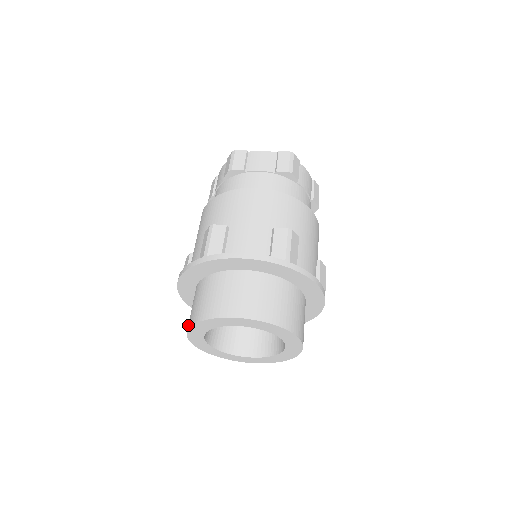
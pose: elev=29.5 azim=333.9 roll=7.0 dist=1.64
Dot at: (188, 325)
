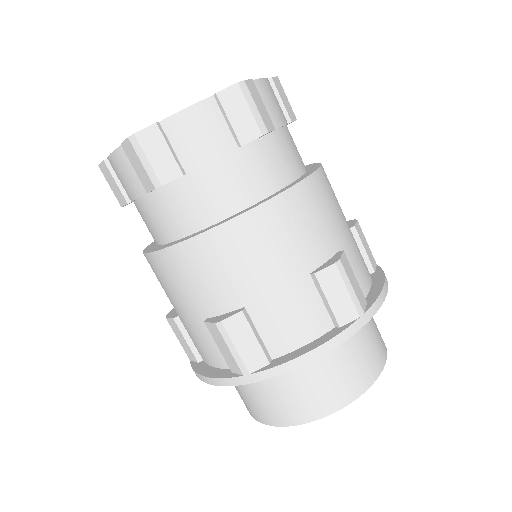
Dot at: (250, 413)
